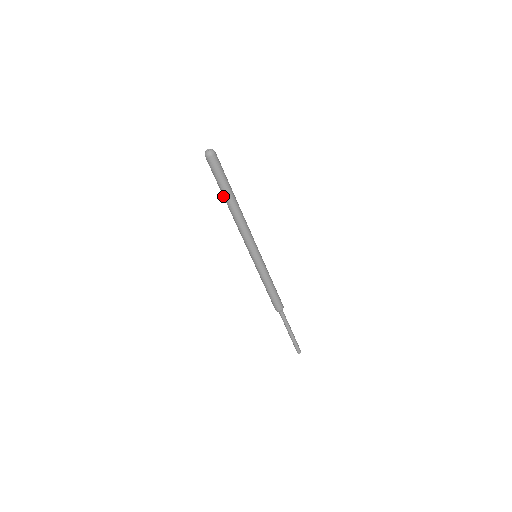
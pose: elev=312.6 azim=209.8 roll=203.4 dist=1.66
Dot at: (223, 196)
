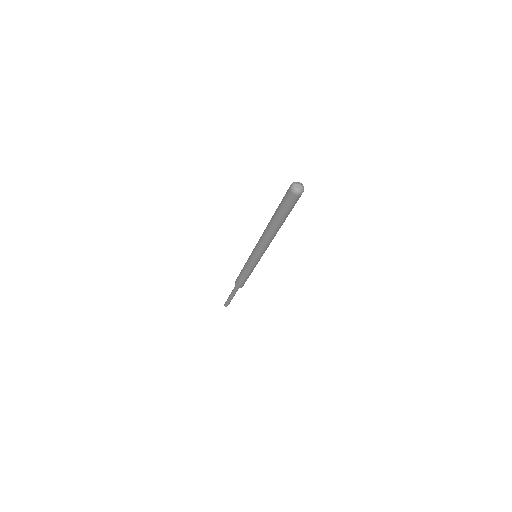
Dot at: (273, 218)
